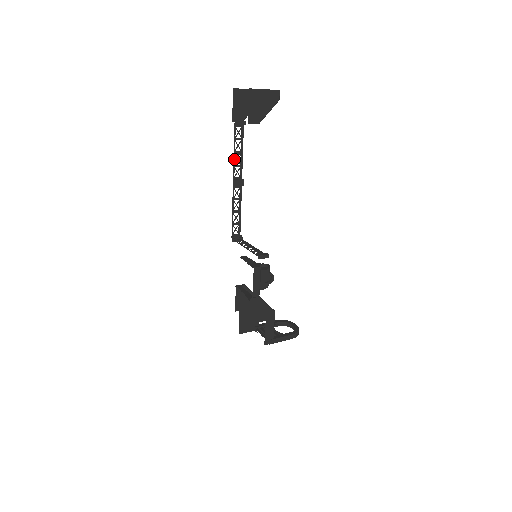
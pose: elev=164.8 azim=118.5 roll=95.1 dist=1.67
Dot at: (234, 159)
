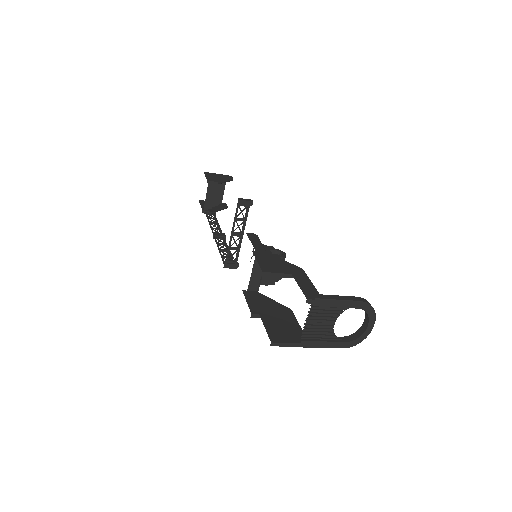
Dot at: (210, 225)
